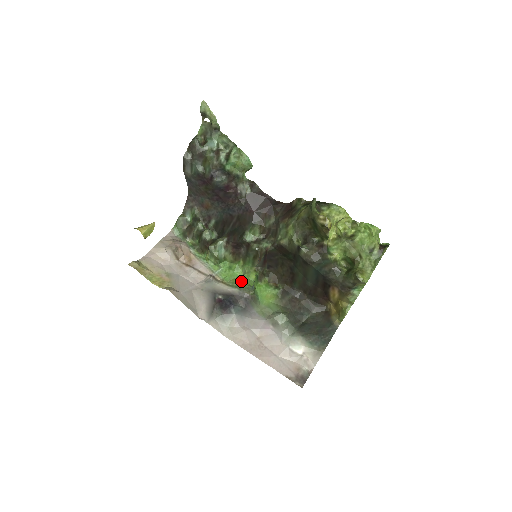
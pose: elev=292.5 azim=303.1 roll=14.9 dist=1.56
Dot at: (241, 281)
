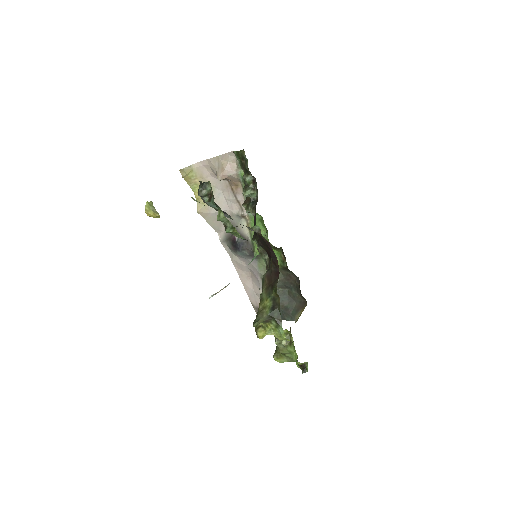
Dot at: occluded
